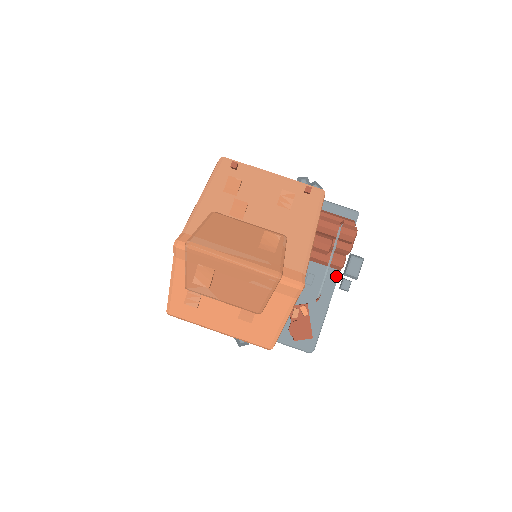
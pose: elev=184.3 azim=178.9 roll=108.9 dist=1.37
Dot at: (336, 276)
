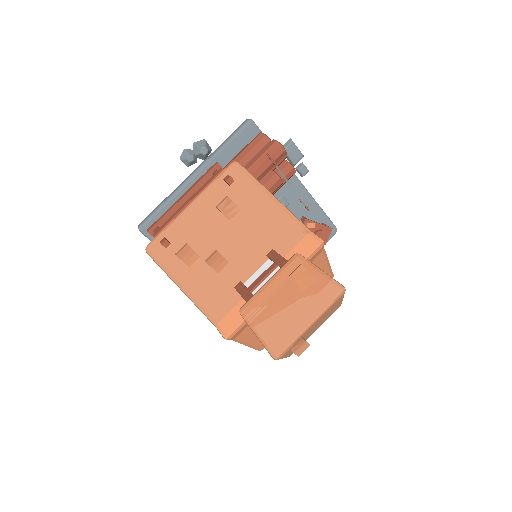
Dot at: (294, 177)
